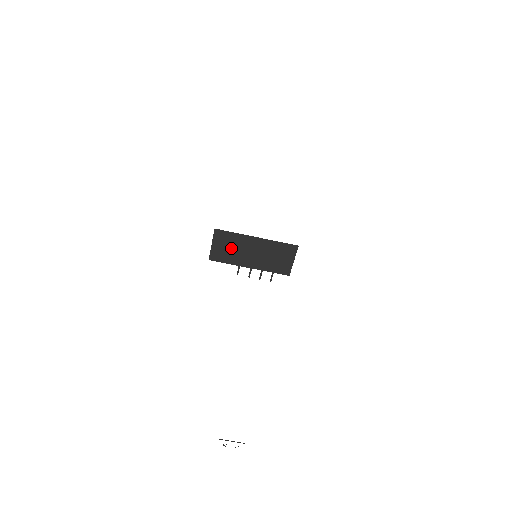
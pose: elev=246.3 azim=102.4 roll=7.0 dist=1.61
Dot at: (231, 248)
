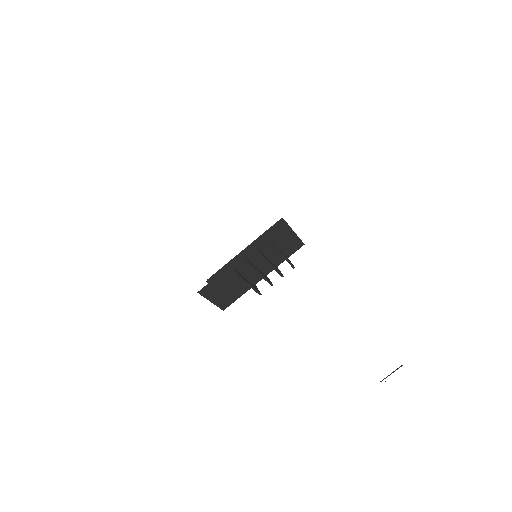
Dot at: (230, 286)
